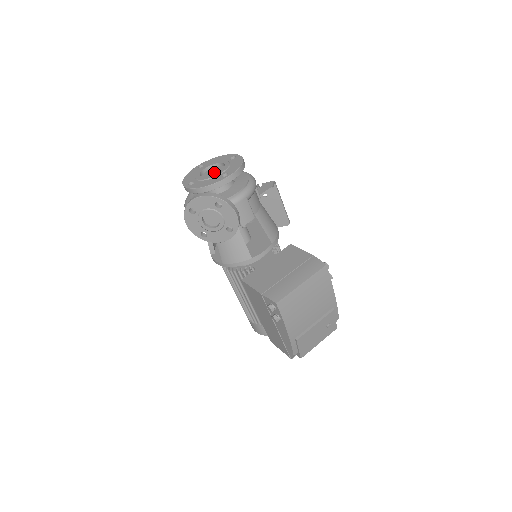
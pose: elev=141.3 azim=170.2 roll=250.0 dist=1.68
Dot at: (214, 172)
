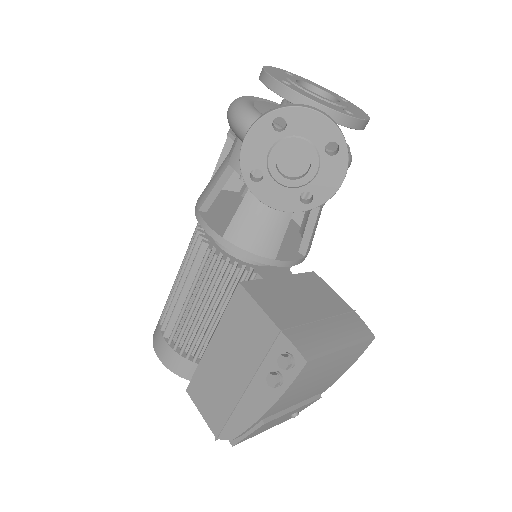
Dot at: occluded
